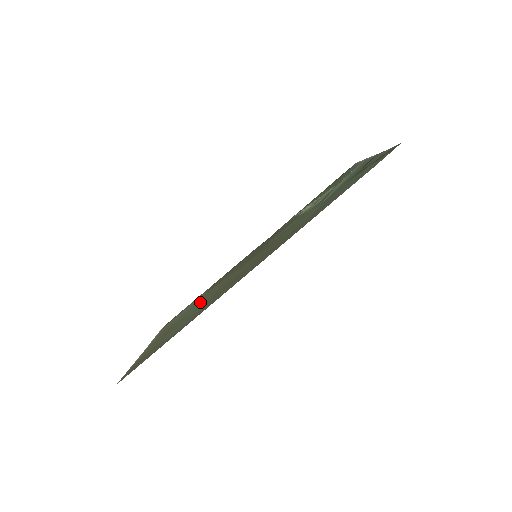
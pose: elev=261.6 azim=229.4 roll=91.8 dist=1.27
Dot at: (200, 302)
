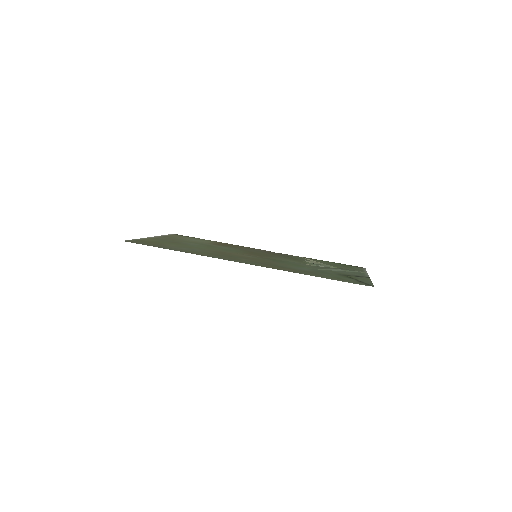
Dot at: (204, 246)
